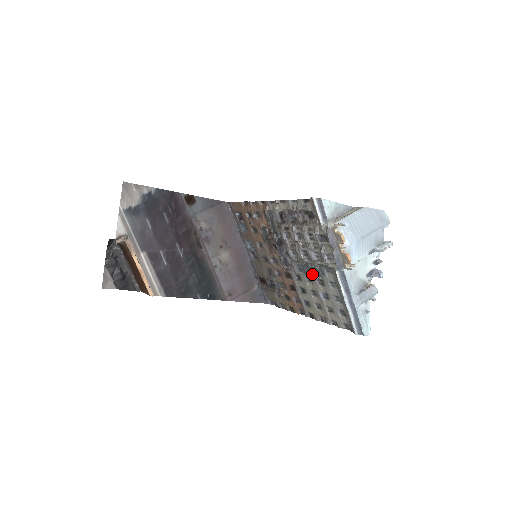
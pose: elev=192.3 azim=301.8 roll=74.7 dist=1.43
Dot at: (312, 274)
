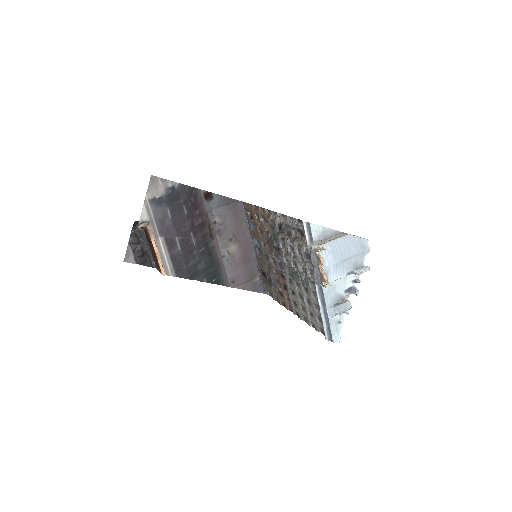
Dot at: (300, 281)
